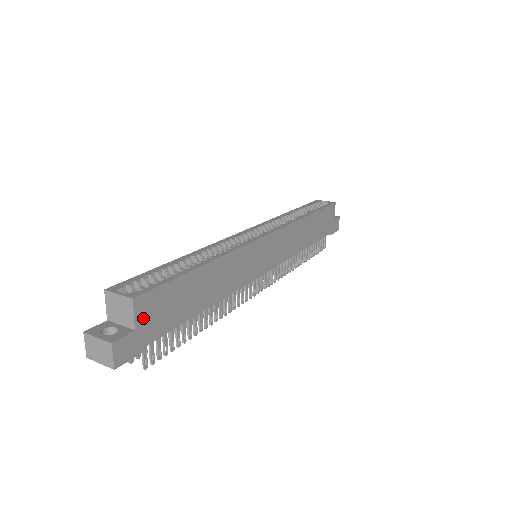
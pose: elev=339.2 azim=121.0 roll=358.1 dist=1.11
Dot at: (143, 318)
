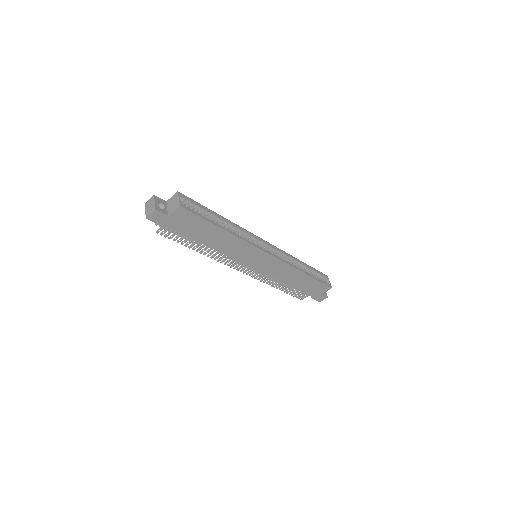
Dot at: (176, 216)
